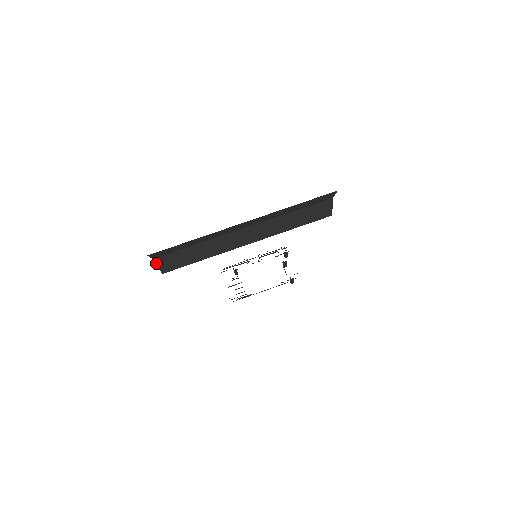
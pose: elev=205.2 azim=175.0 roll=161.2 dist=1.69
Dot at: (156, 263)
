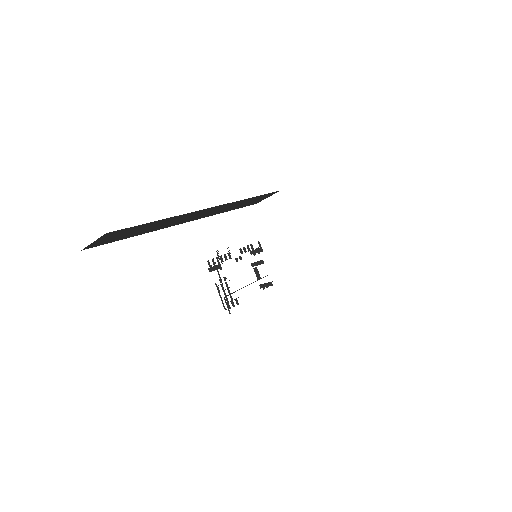
Dot at: occluded
